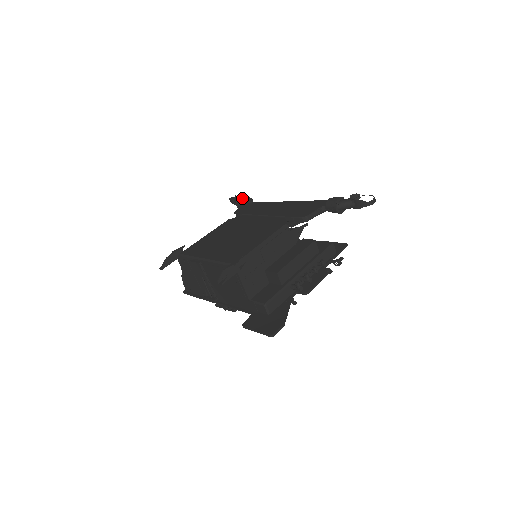
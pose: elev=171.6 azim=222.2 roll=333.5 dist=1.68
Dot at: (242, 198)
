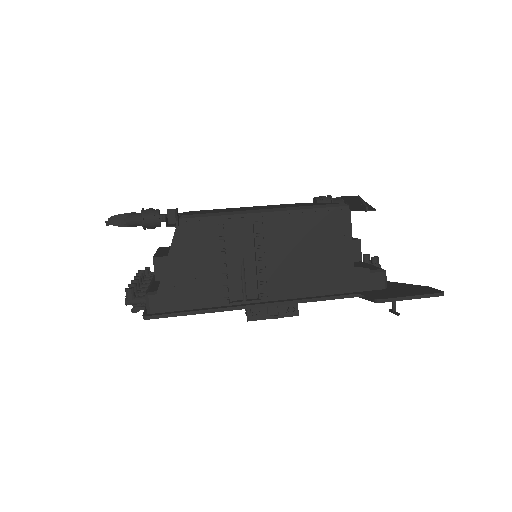
Dot at: (154, 209)
